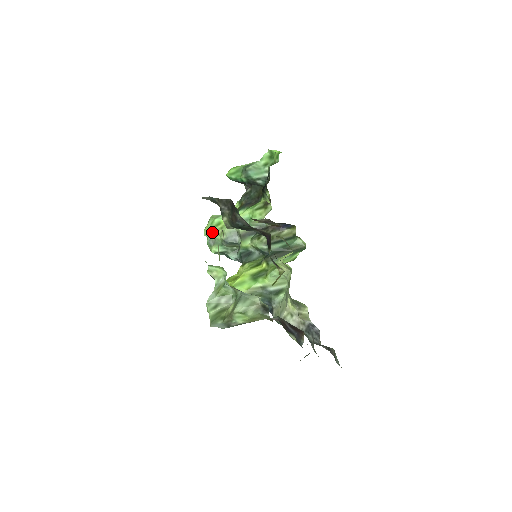
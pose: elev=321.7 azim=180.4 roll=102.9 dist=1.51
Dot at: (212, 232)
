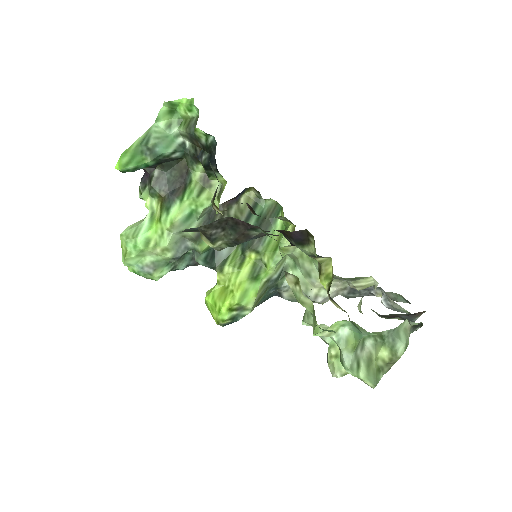
Dot at: (141, 257)
